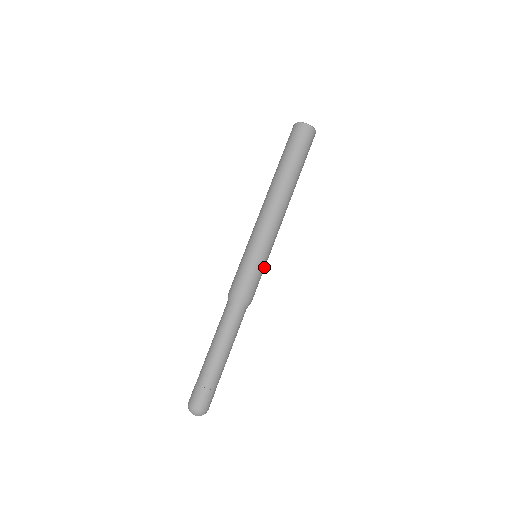
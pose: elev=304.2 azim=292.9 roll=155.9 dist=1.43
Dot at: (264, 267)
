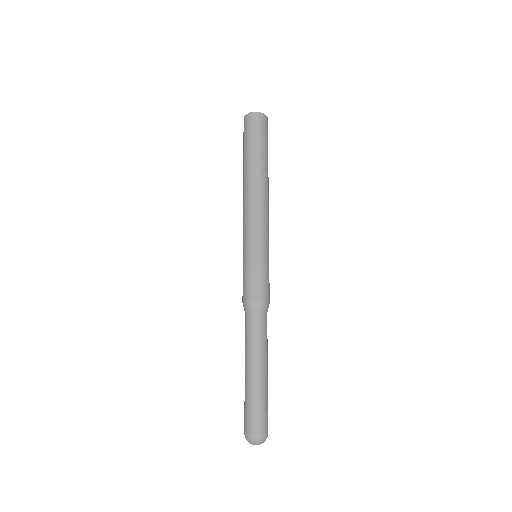
Dot at: occluded
